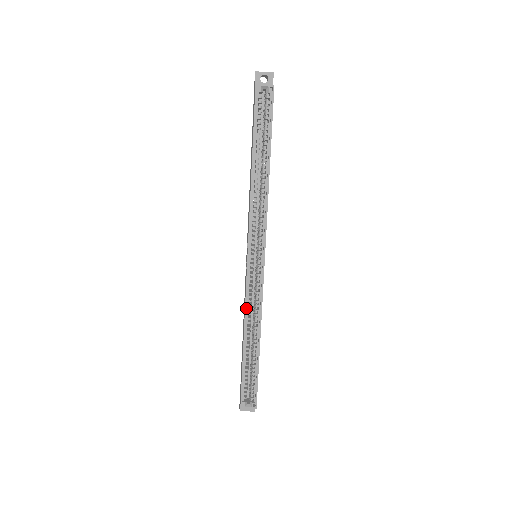
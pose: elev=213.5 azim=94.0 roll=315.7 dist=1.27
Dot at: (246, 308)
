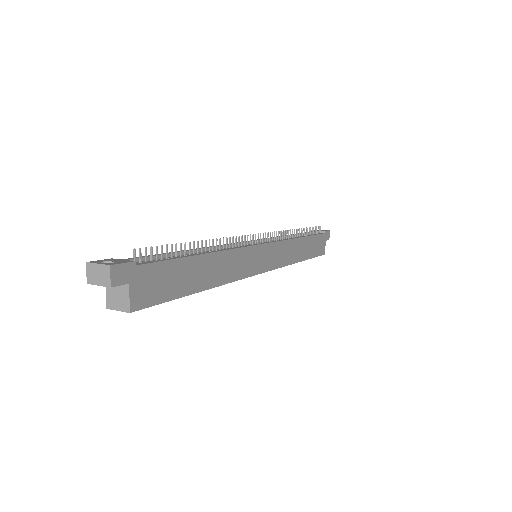
Dot at: occluded
